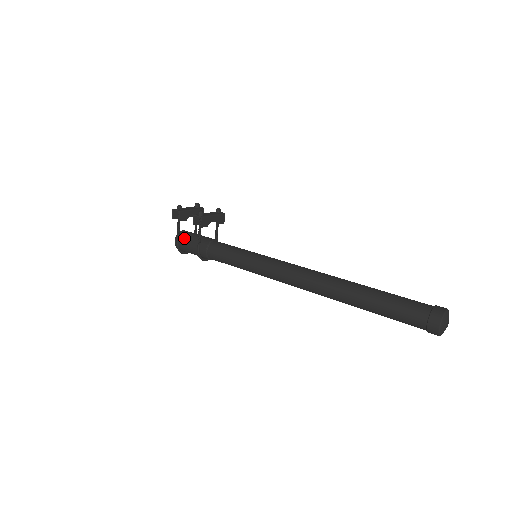
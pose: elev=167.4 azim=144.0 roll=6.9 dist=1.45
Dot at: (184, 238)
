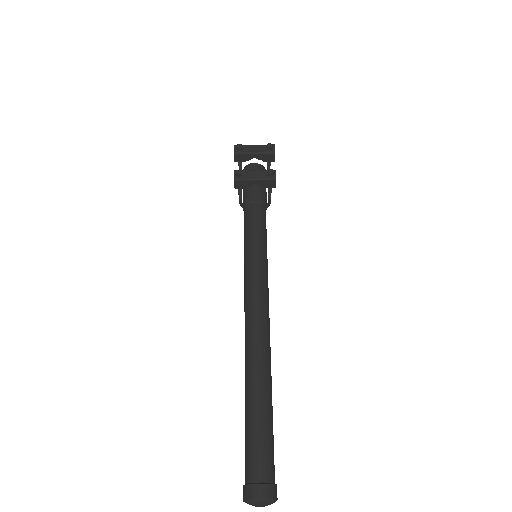
Dot at: occluded
